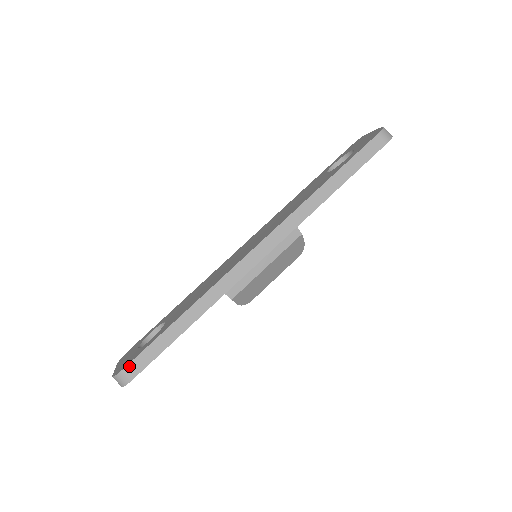
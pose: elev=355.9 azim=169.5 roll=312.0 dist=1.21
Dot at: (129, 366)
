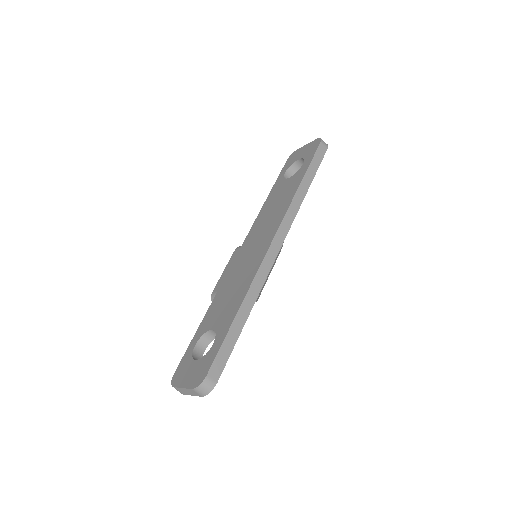
Dot at: (211, 370)
